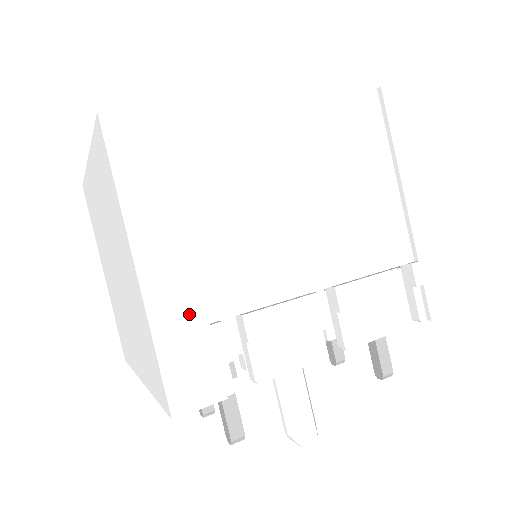
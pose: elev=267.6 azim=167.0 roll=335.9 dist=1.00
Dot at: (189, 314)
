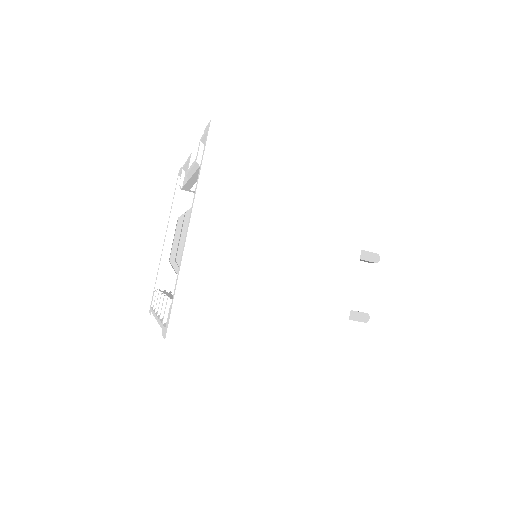
Dot at: occluded
